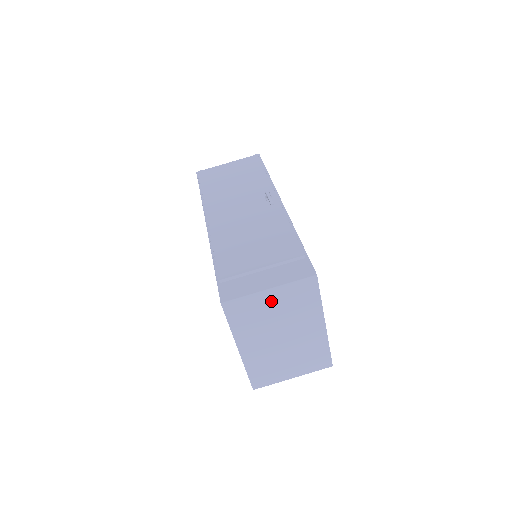
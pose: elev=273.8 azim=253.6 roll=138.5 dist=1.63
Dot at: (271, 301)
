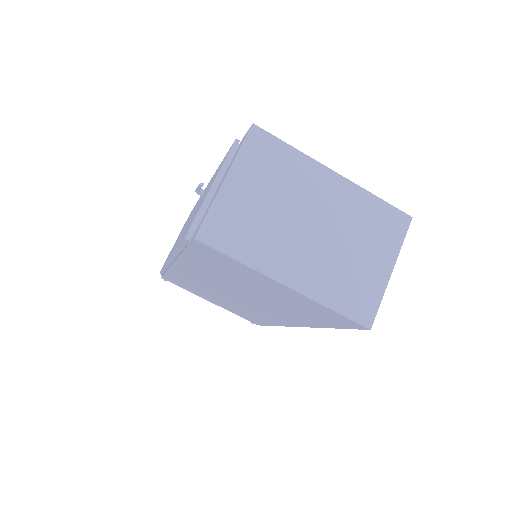
Dot at: (244, 191)
